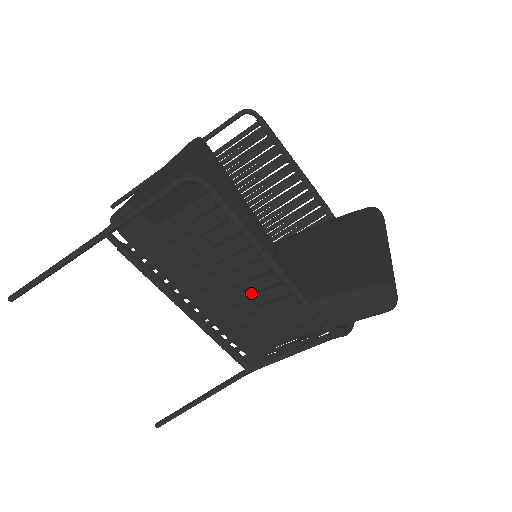
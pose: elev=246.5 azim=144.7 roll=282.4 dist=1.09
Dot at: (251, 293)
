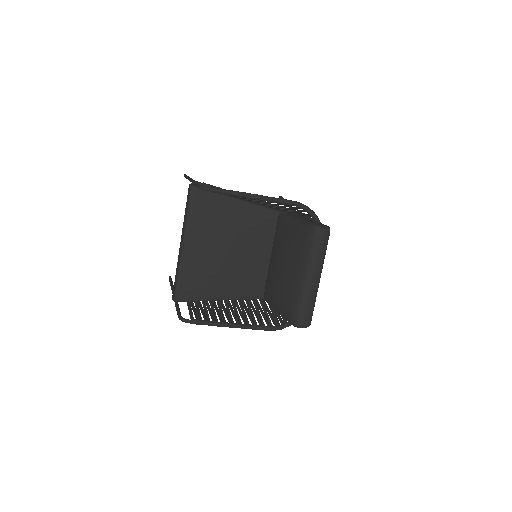
Dot at: (243, 315)
